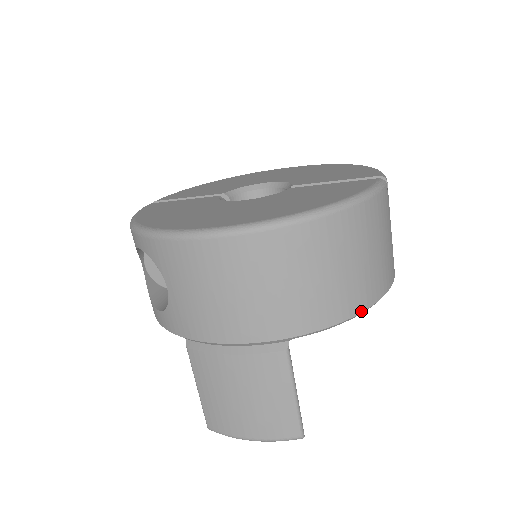
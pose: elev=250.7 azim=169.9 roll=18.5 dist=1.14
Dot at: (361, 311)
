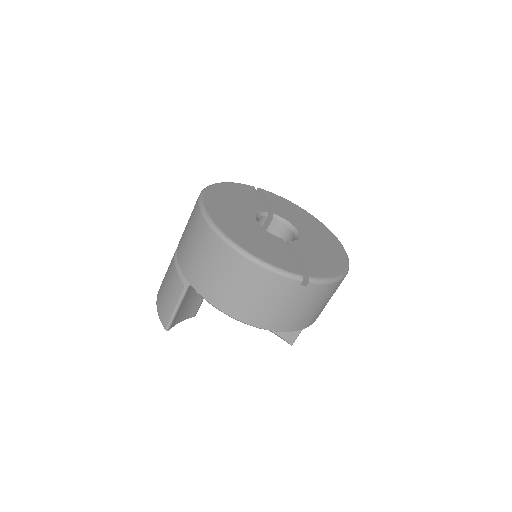
Dot at: (224, 312)
